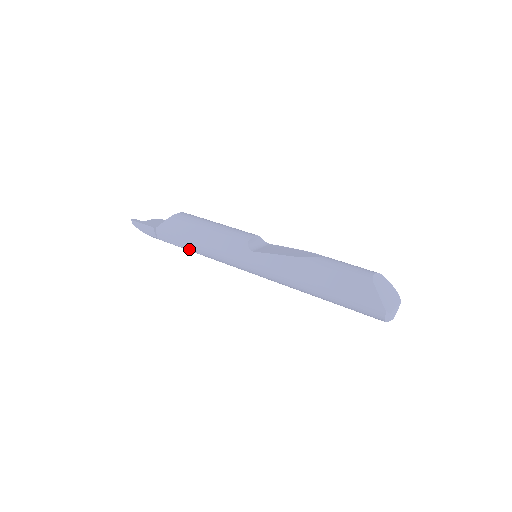
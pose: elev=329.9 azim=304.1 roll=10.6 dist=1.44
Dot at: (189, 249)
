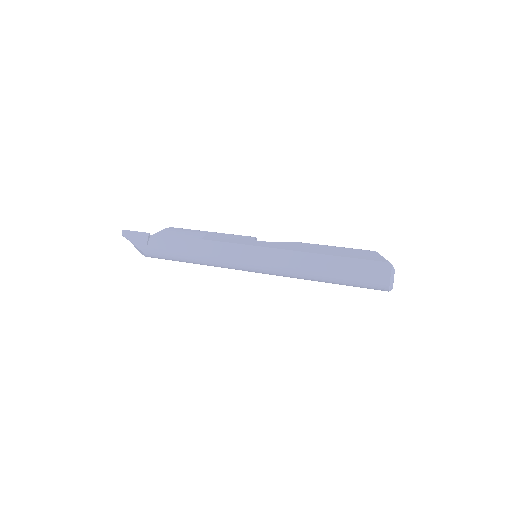
Dot at: (185, 251)
